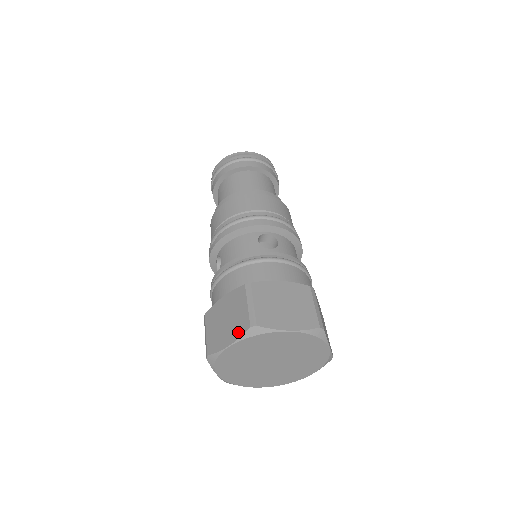
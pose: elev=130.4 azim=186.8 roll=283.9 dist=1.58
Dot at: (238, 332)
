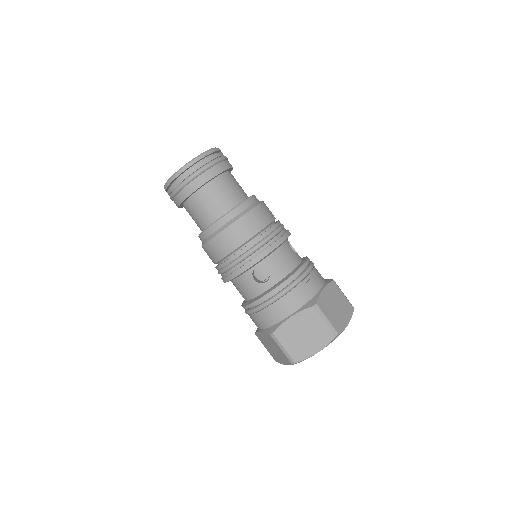
Dot at: (286, 362)
